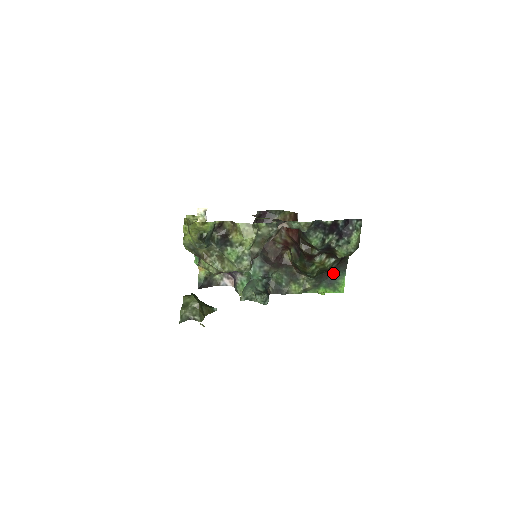
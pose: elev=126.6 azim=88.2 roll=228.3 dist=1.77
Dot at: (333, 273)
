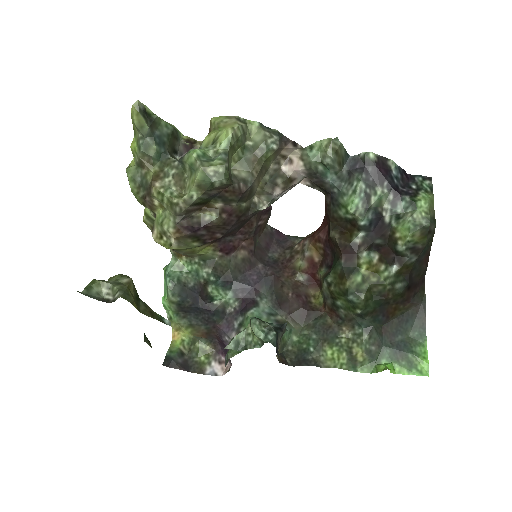
Dot at: (402, 331)
